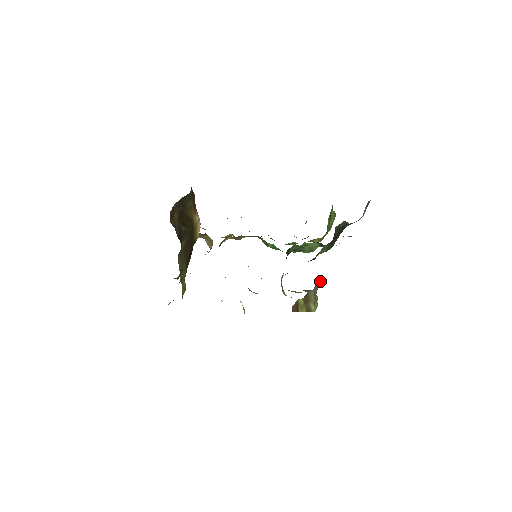
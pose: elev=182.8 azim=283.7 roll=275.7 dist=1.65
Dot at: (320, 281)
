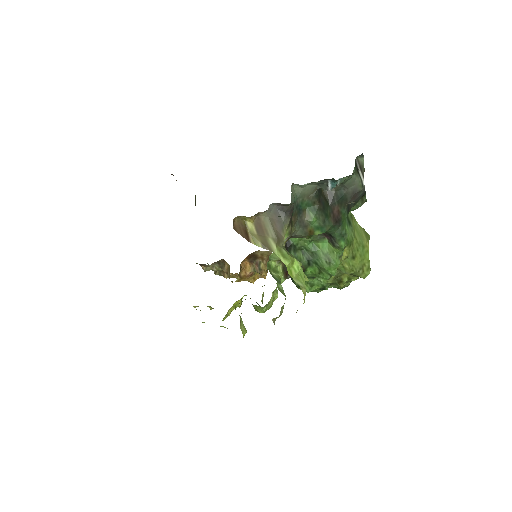
Dot at: (282, 215)
